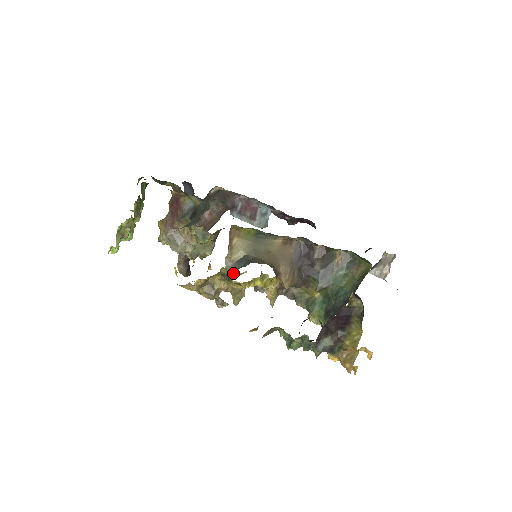
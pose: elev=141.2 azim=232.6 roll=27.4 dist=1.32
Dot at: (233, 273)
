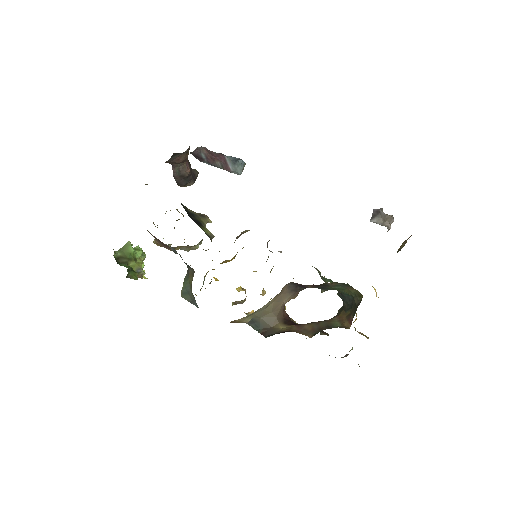
Dot at: occluded
